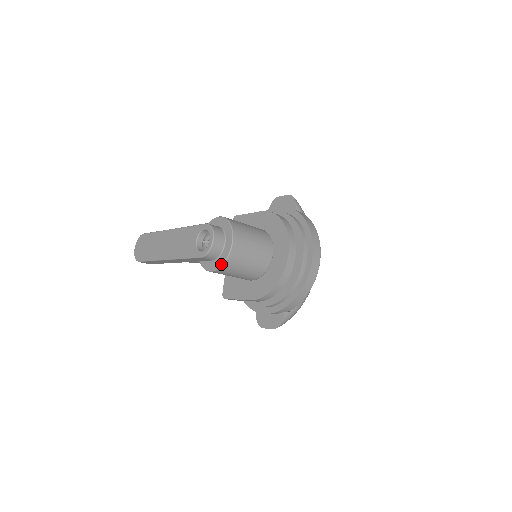
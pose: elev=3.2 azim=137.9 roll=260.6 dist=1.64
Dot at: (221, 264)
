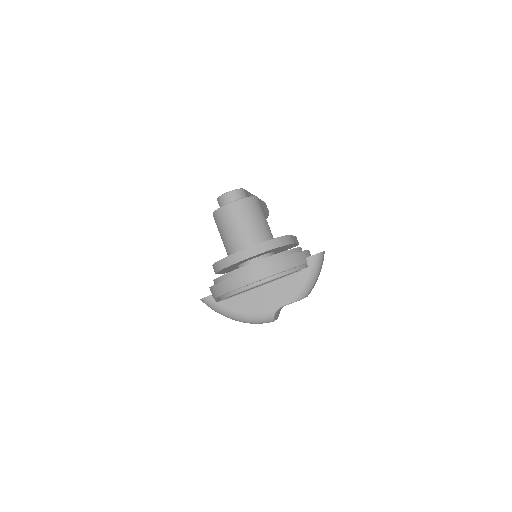
Dot at: (215, 211)
